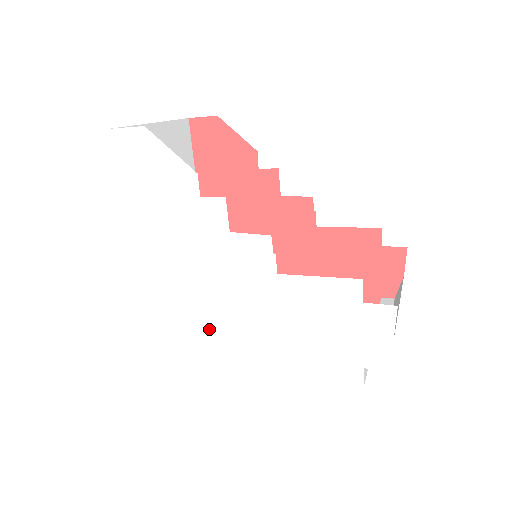
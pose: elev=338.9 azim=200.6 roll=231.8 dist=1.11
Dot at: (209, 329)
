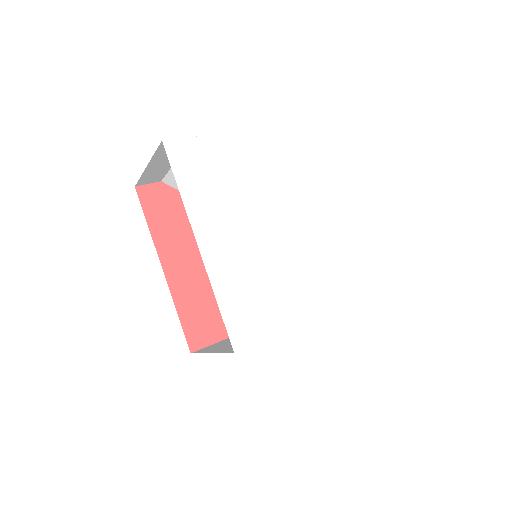
Dot at: (280, 292)
